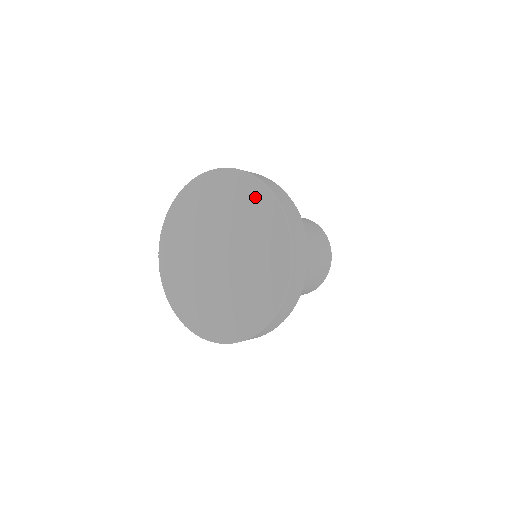
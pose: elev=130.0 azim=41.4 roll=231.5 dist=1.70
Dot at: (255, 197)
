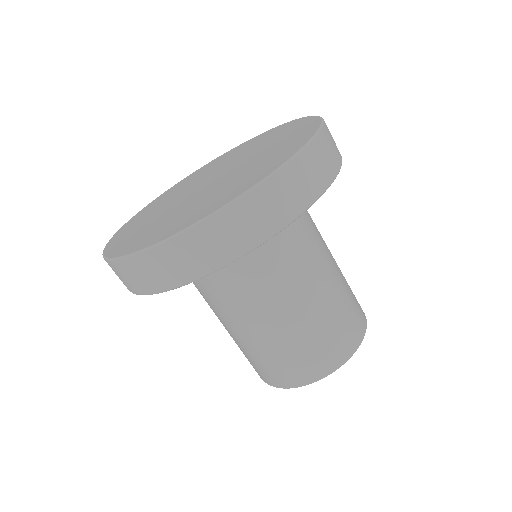
Dot at: (292, 126)
